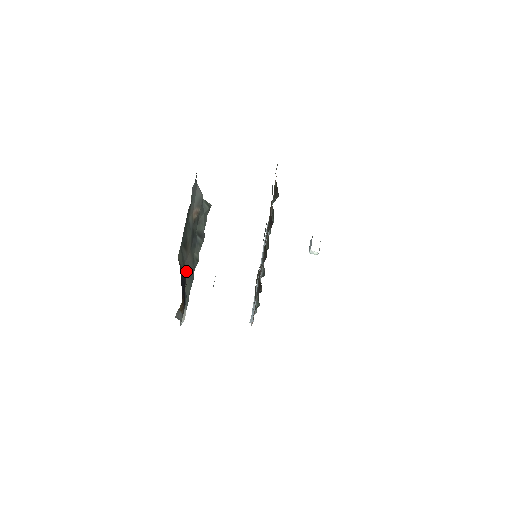
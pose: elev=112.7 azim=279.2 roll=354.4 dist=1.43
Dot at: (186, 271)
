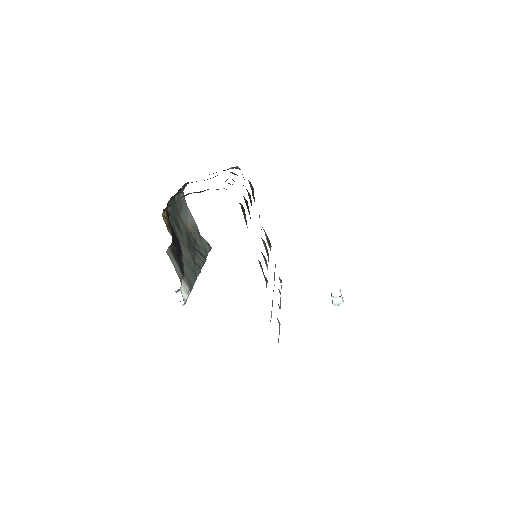
Dot at: (183, 253)
